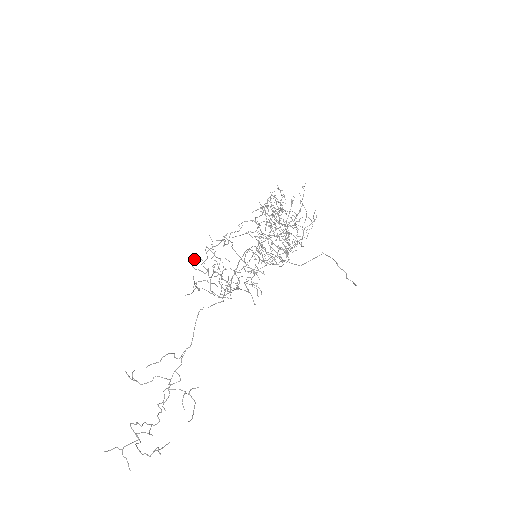
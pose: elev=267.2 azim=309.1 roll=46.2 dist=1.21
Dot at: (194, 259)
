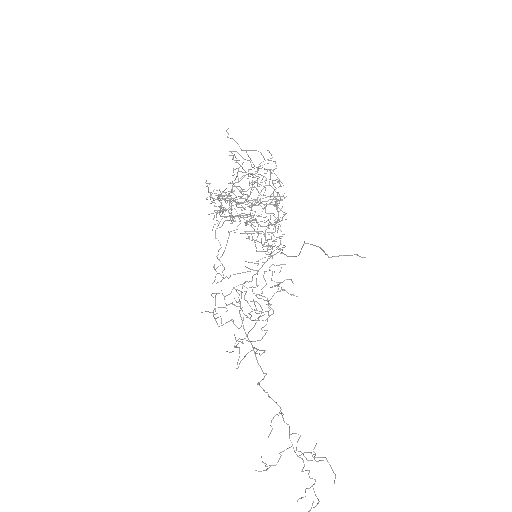
Dot at: occluded
